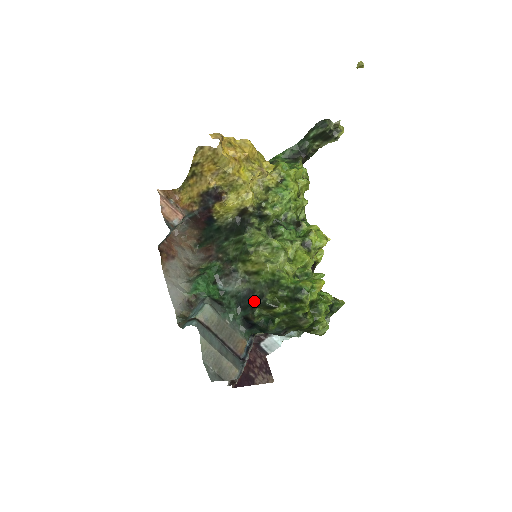
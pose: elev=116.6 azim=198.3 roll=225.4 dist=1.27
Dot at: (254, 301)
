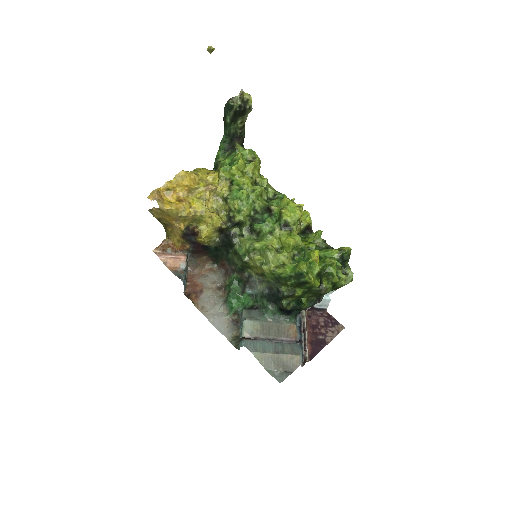
Dot at: (277, 296)
